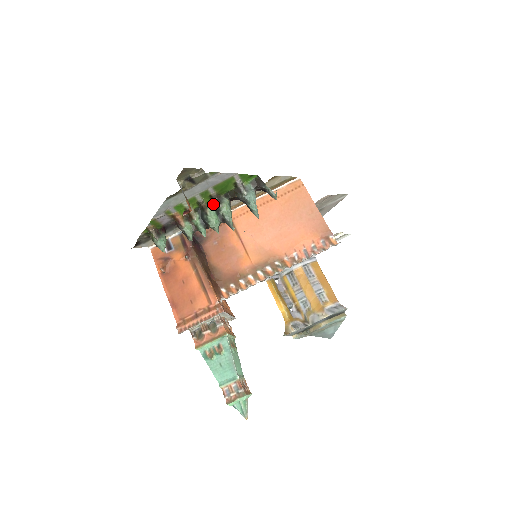
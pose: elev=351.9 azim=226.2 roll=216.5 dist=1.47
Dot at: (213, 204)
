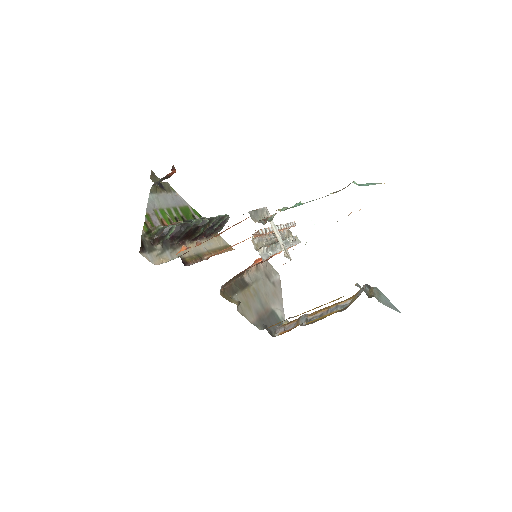
Dot at: occluded
